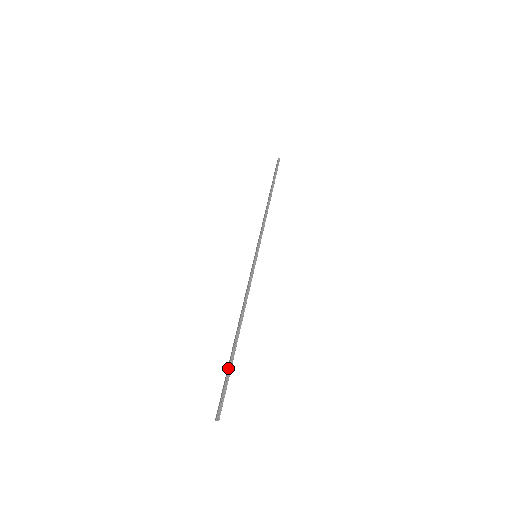
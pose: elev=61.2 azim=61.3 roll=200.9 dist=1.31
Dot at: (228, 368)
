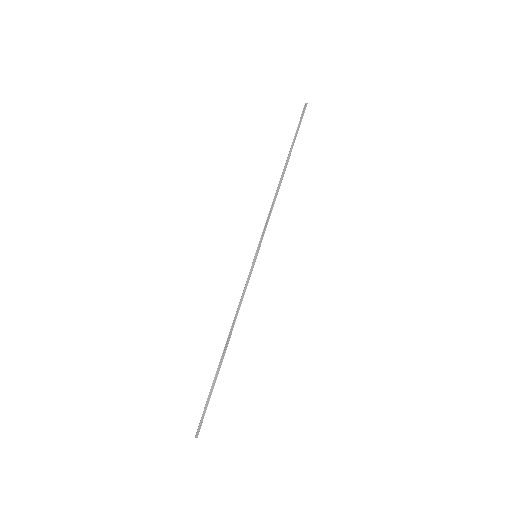
Dot at: occluded
